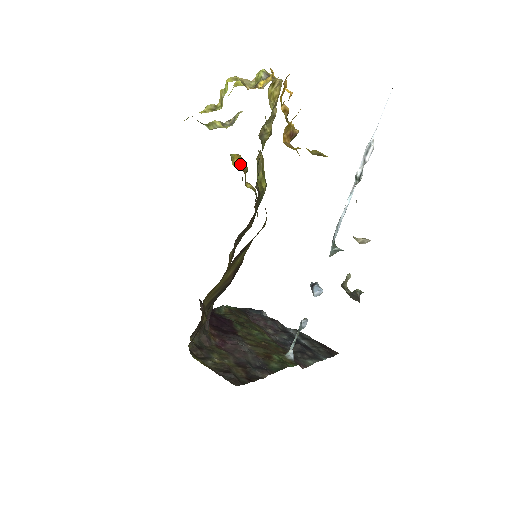
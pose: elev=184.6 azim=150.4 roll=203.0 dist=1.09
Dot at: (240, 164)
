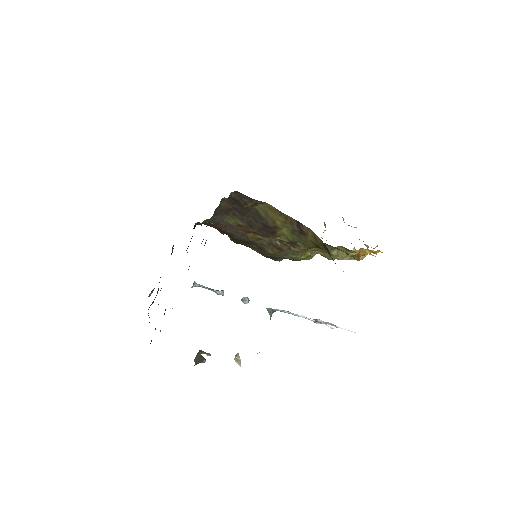
Dot at: occluded
